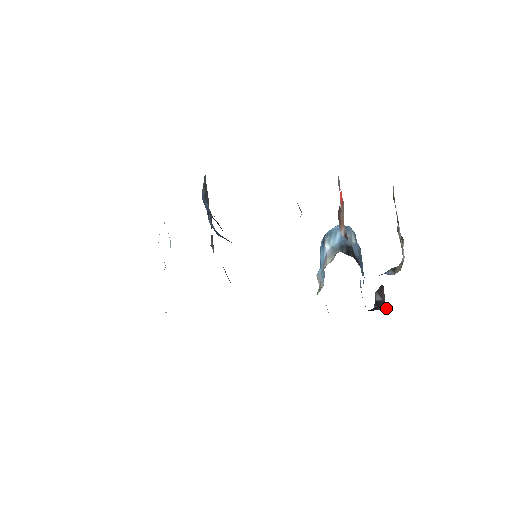
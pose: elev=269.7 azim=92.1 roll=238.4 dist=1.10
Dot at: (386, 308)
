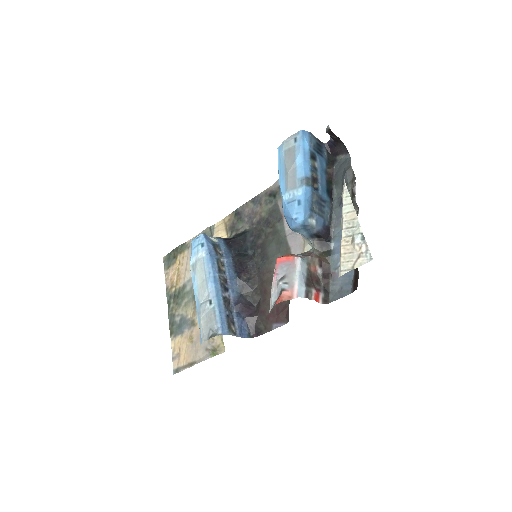
Dot at: (343, 145)
